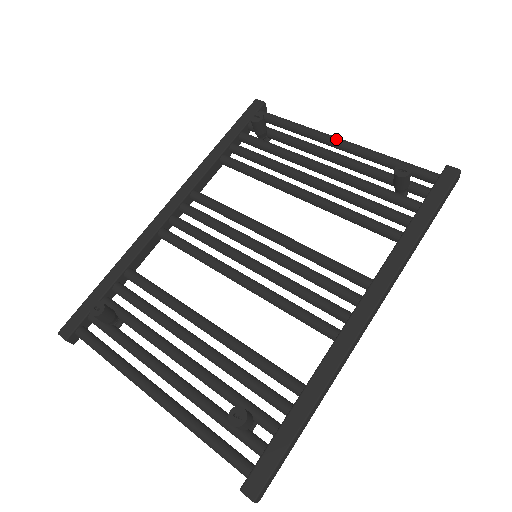
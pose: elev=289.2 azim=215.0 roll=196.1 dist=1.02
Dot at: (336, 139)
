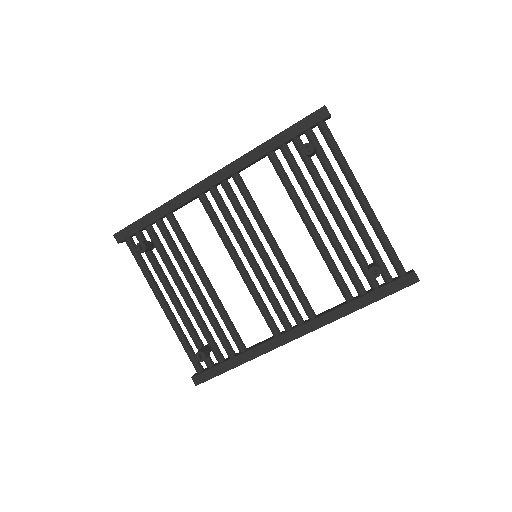
Dot at: (360, 196)
